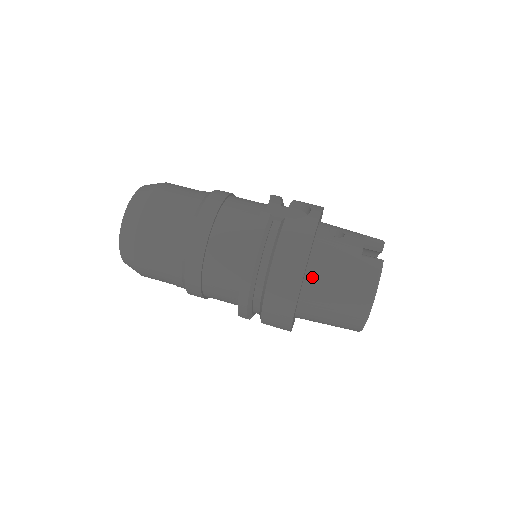
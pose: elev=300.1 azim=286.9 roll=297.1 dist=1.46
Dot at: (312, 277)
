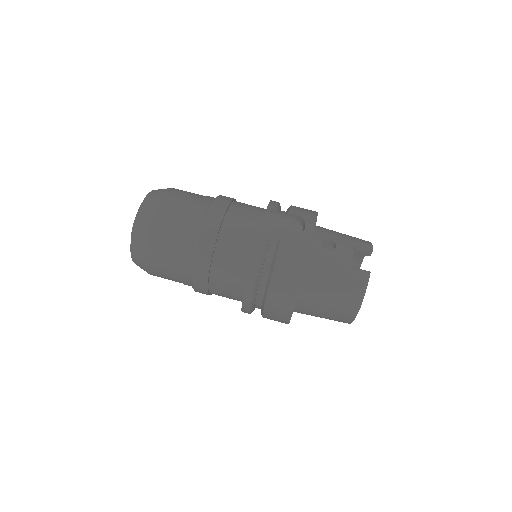
Dot at: (306, 290)
